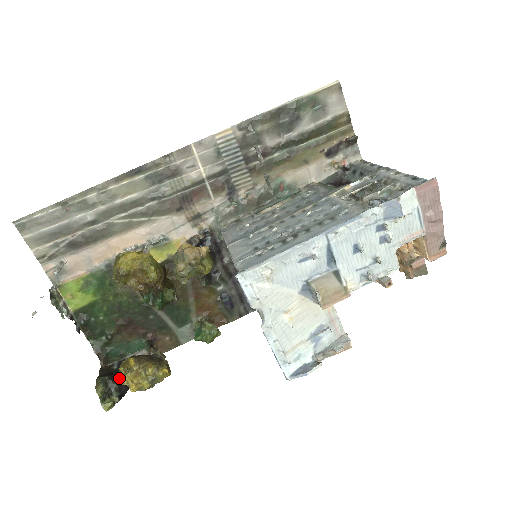
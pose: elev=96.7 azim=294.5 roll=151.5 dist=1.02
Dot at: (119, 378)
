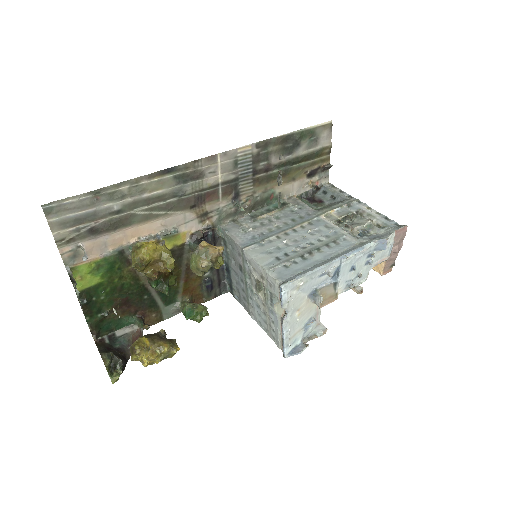
Dot at: (117, 352)
